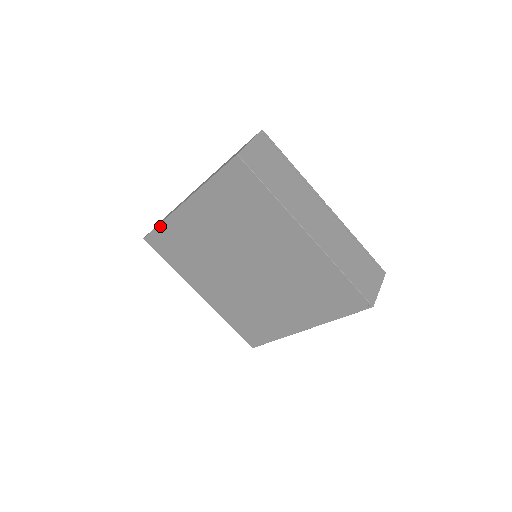
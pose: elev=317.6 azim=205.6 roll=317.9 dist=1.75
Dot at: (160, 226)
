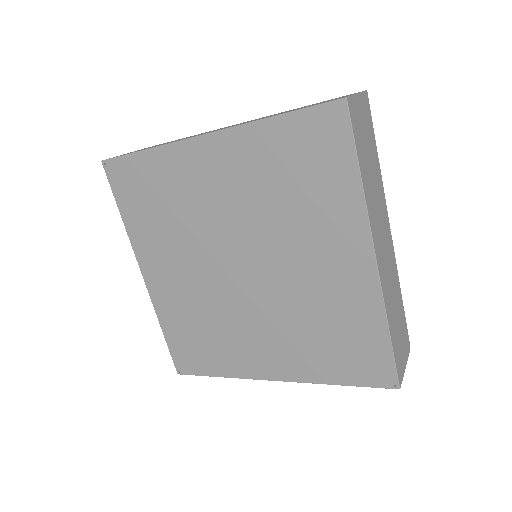
Dot at: (142, 153)
